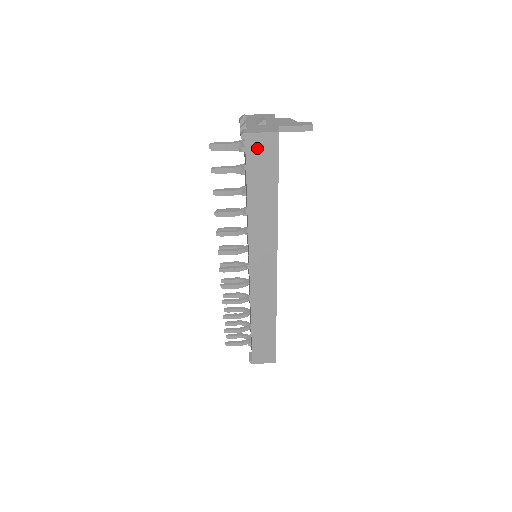
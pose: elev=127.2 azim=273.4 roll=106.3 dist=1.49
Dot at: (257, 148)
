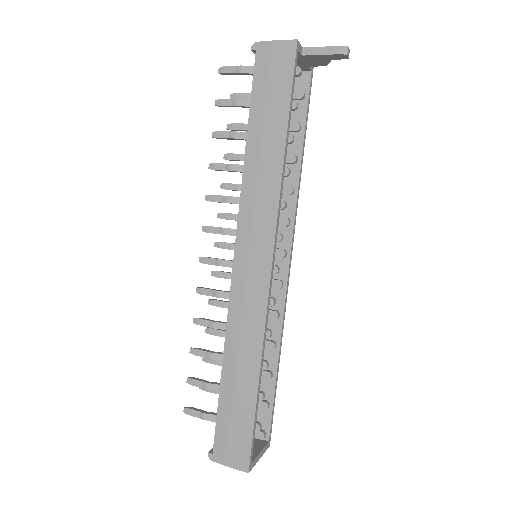
Dot at: (268, 62)
